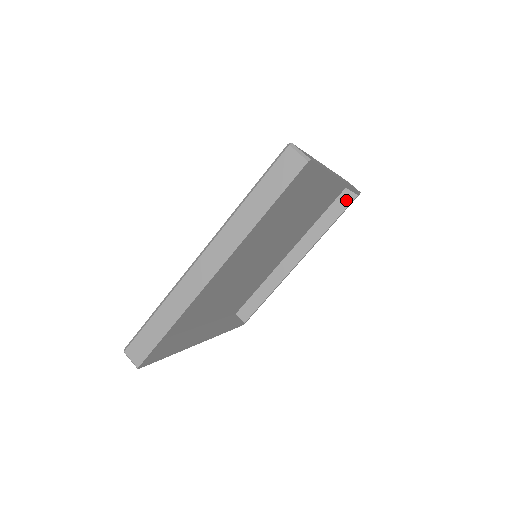
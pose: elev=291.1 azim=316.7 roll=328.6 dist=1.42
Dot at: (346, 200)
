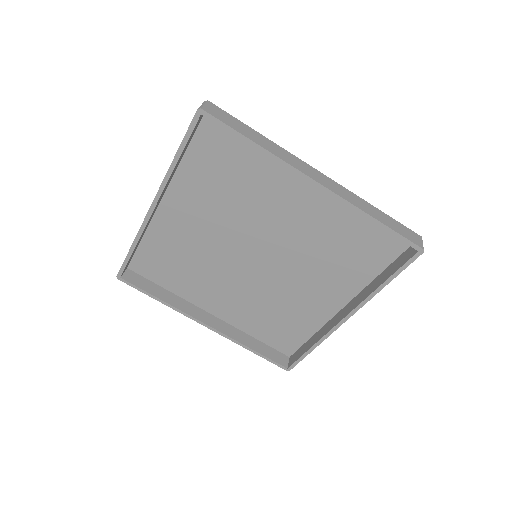
Dot at: (407, 256)
